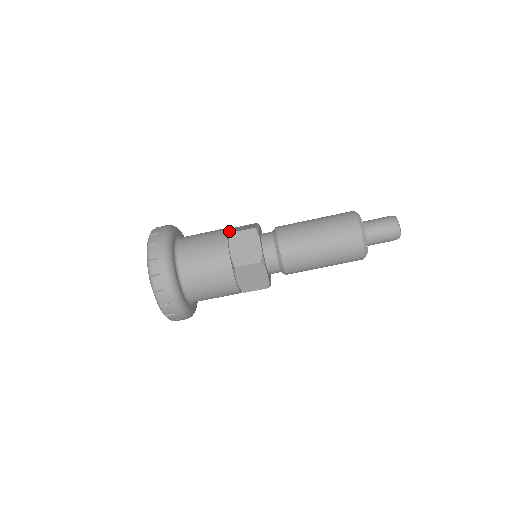
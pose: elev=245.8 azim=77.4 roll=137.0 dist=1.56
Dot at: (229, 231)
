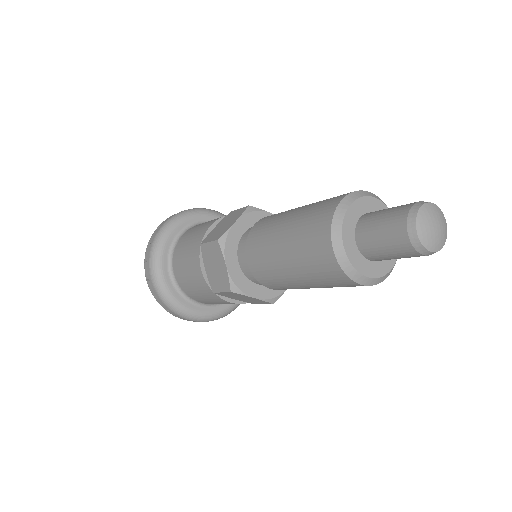
Dot at: (209, 233)
